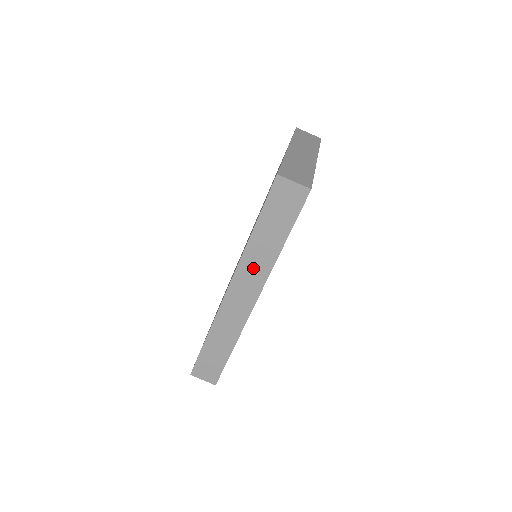
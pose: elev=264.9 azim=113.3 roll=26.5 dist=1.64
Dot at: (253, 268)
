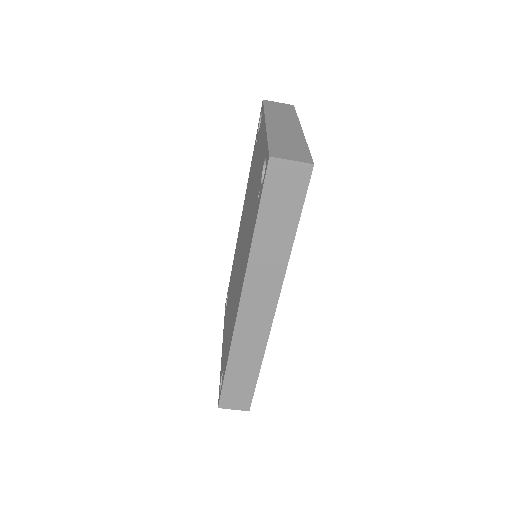
Dot at: (264, 273)
